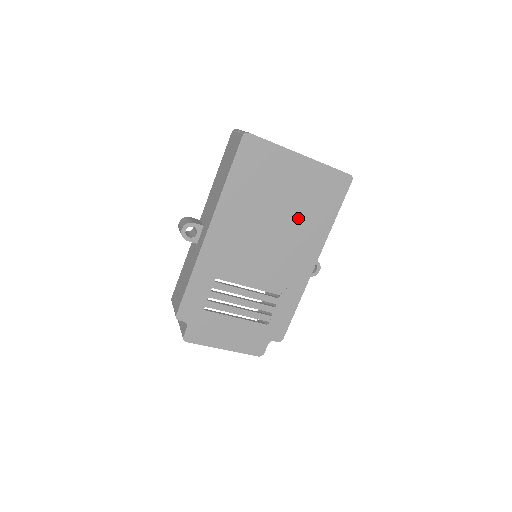
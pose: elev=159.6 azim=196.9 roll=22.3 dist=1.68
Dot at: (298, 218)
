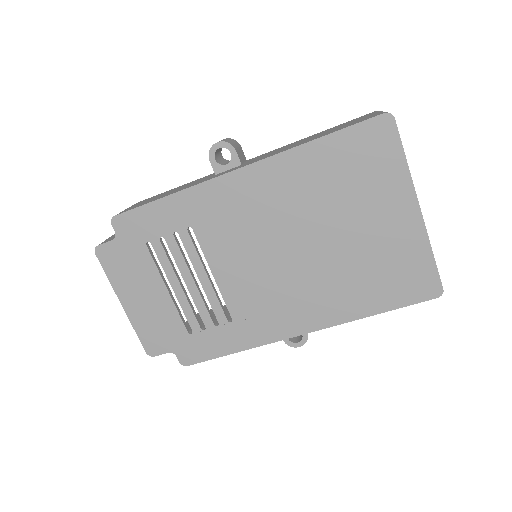
Dot at: (339, 268)
